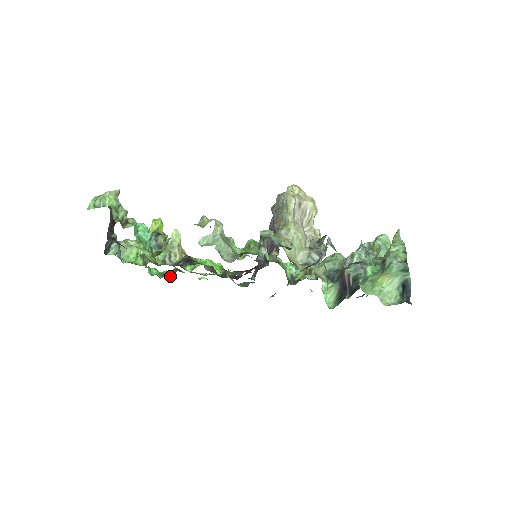
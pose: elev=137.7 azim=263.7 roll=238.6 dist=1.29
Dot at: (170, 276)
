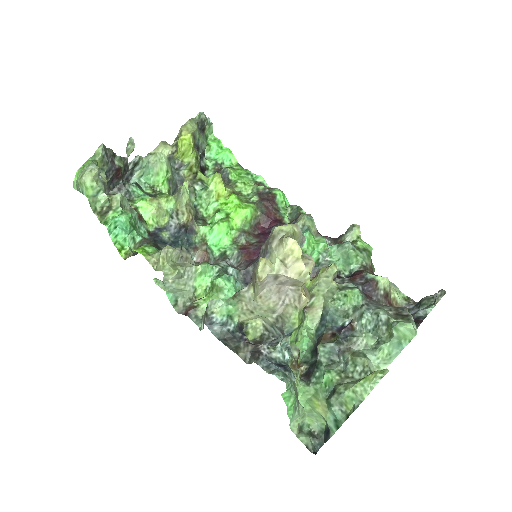
Dot at: (226, 164)
